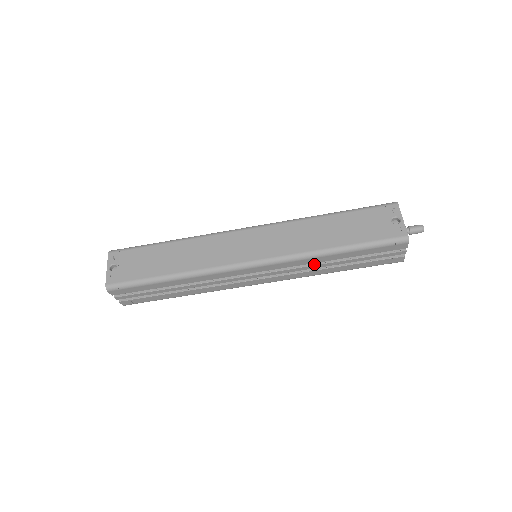
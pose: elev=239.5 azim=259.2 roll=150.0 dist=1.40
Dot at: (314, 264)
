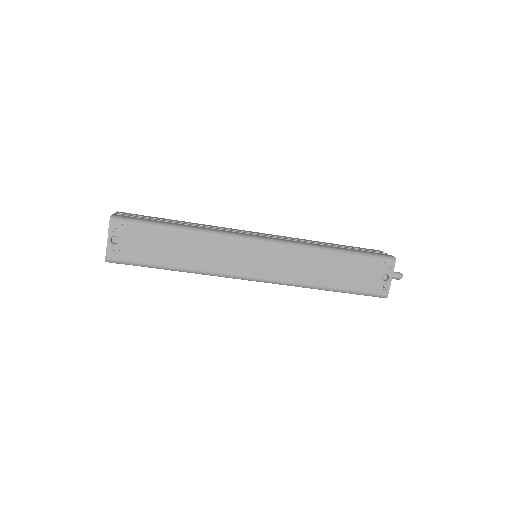
Dot at: occluded
